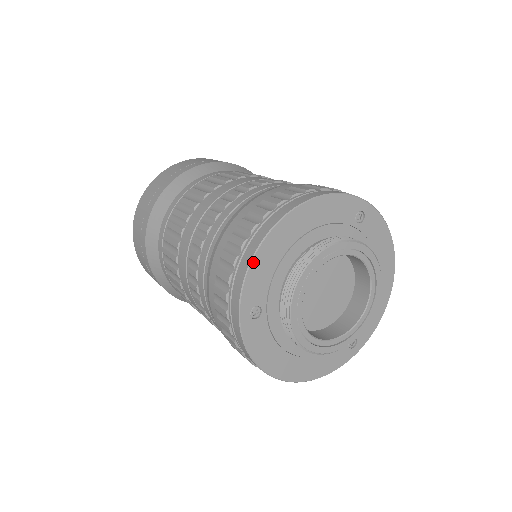
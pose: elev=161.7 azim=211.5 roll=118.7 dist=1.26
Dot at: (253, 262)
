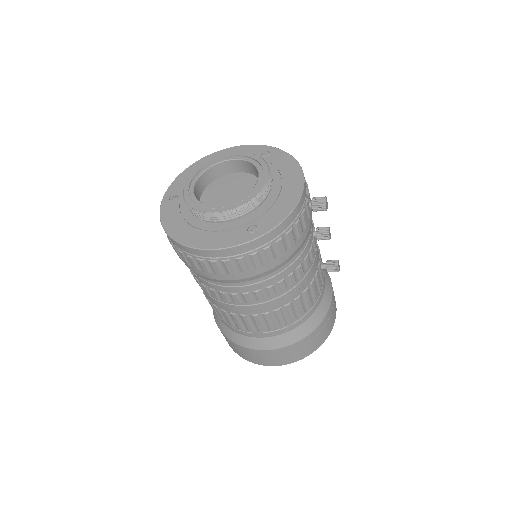
Dot at: (181, 174)
